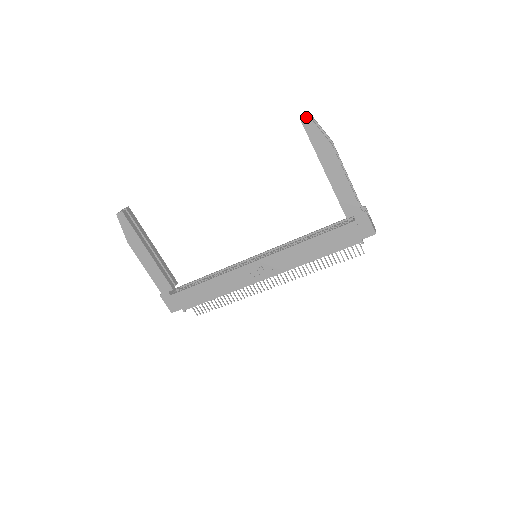
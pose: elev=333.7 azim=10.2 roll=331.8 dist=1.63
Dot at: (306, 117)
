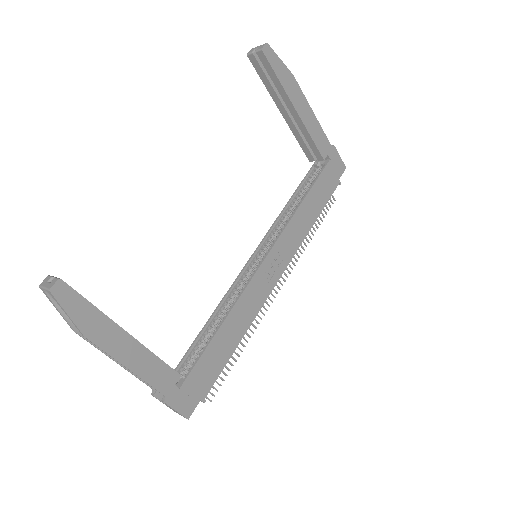
Dot at: (265, 45)
